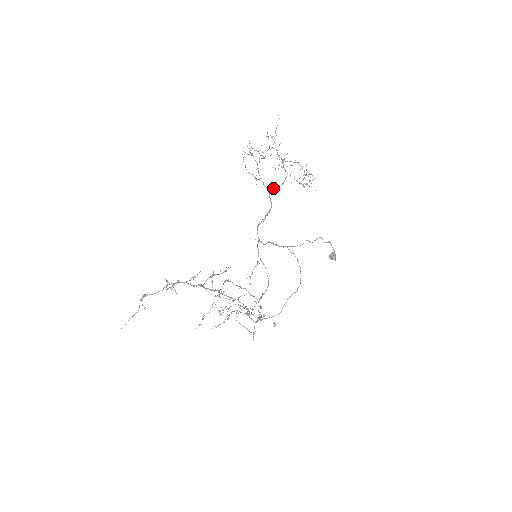
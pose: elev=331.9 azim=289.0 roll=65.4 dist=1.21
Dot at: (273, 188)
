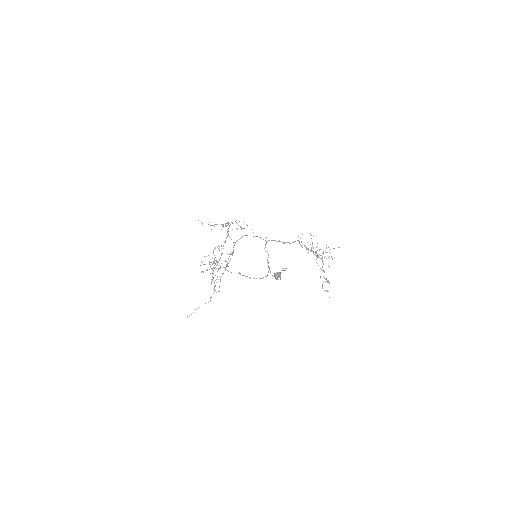
Dot at: occluded
